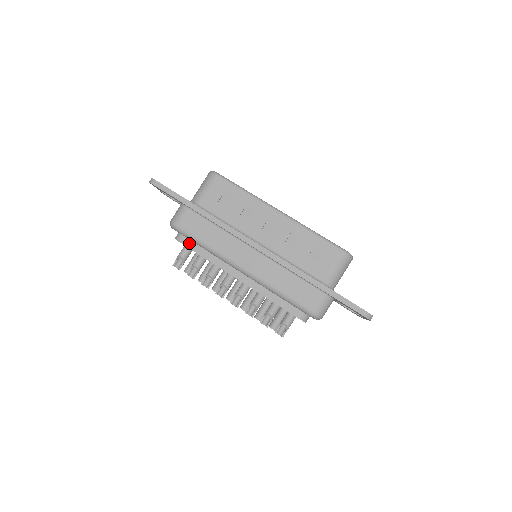
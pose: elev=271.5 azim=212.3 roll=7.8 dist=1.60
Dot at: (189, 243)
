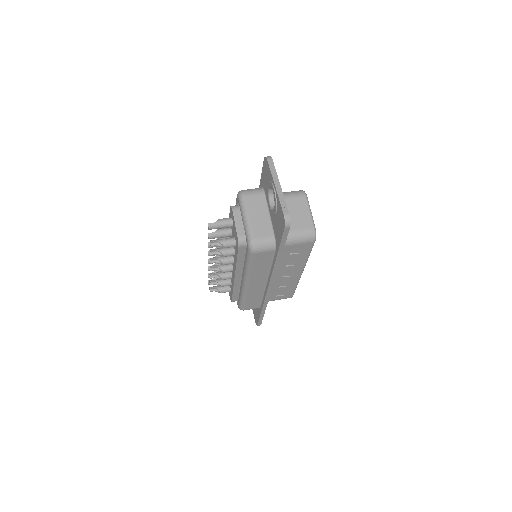
Dot at: occluded
